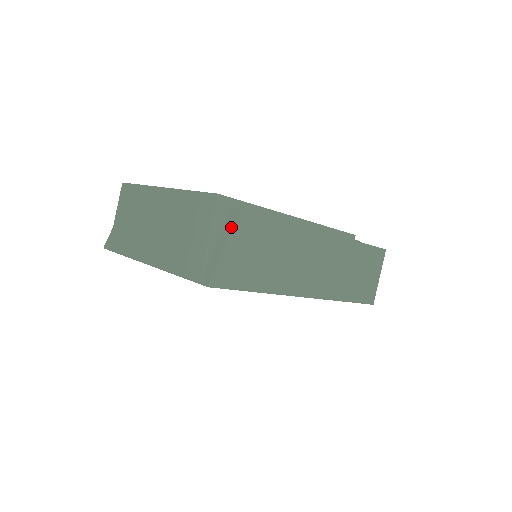
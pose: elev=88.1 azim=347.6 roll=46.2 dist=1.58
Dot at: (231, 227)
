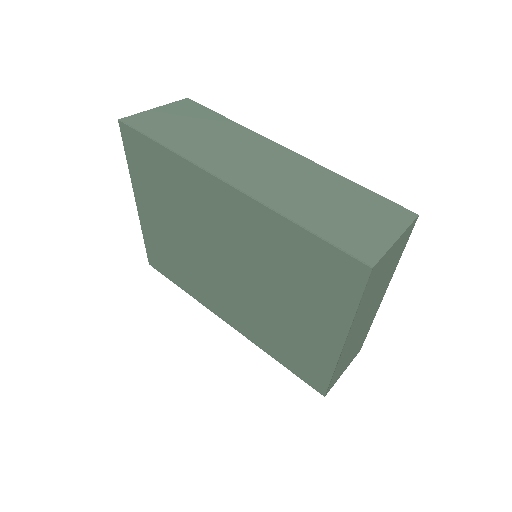
Dot at: (171, 105)
